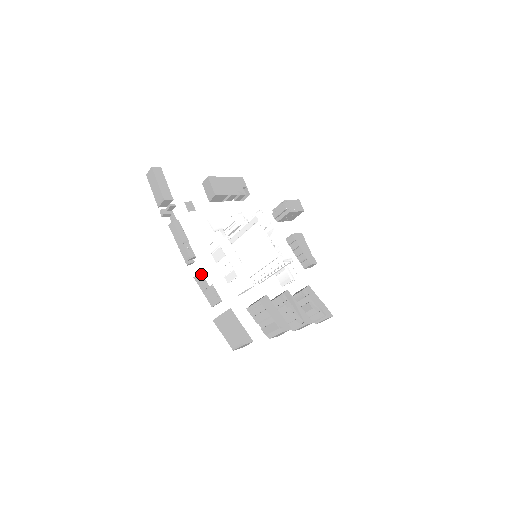
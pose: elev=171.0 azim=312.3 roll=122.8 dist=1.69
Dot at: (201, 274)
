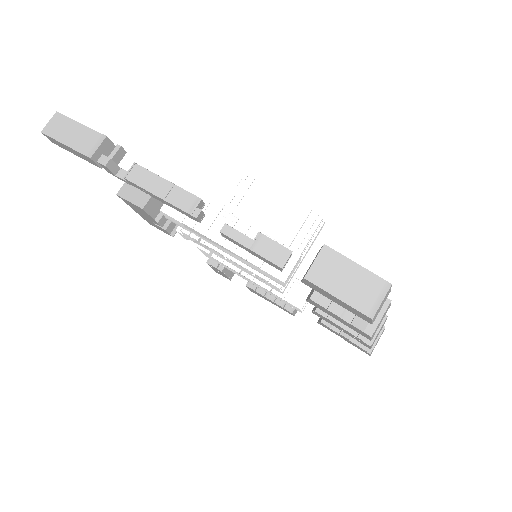
Dot at: occluded
